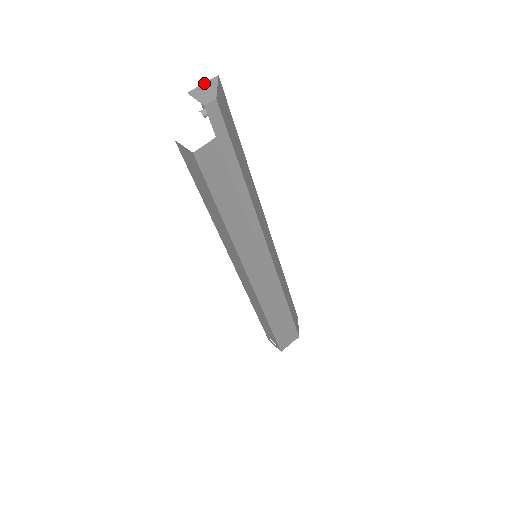
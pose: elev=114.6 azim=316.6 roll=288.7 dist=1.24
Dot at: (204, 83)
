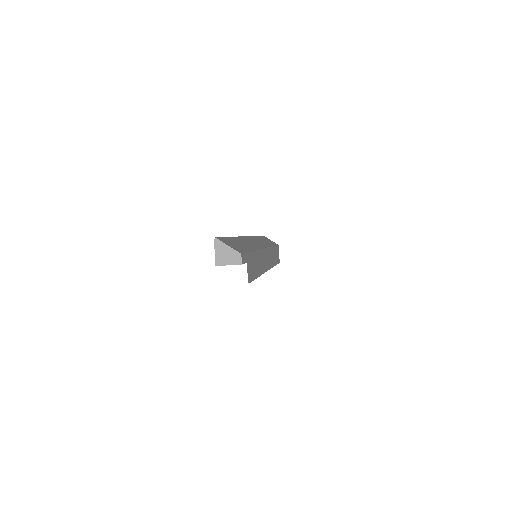
Dot at: (215, 250)
